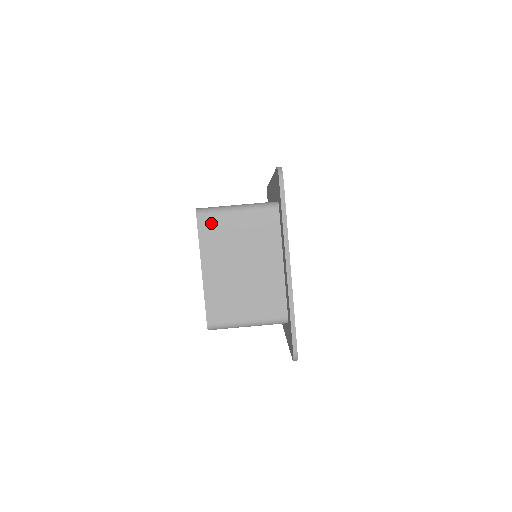
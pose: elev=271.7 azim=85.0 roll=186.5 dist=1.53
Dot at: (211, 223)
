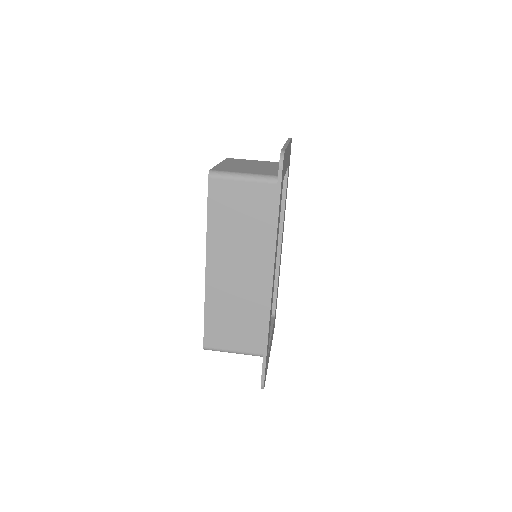
Dot at: (236, 159)
